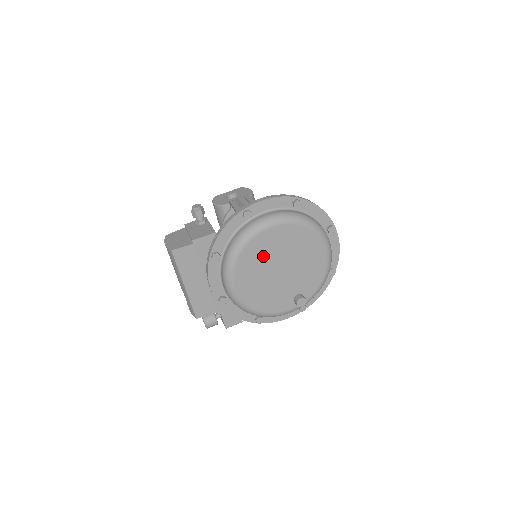
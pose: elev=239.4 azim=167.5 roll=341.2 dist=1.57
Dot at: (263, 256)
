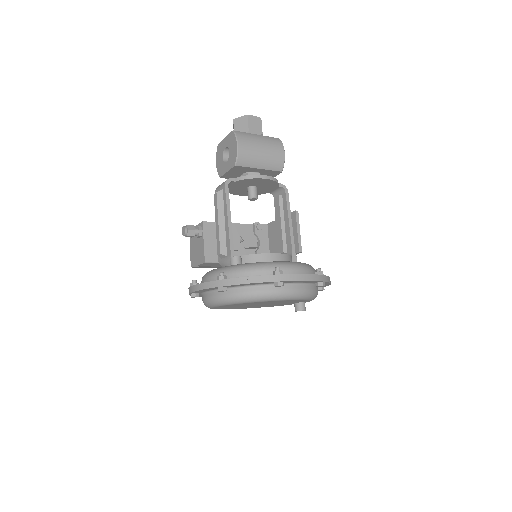
Dot at: (234, 307)
